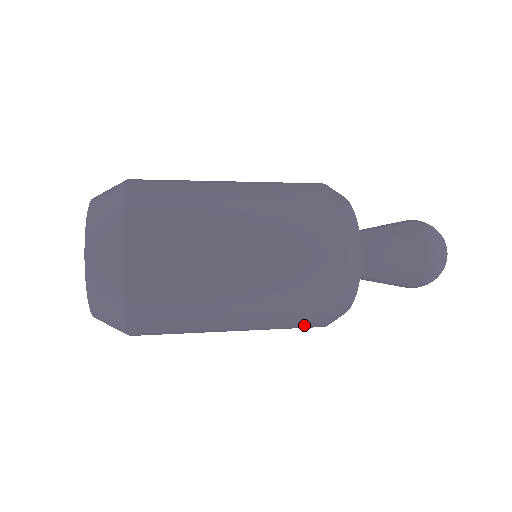
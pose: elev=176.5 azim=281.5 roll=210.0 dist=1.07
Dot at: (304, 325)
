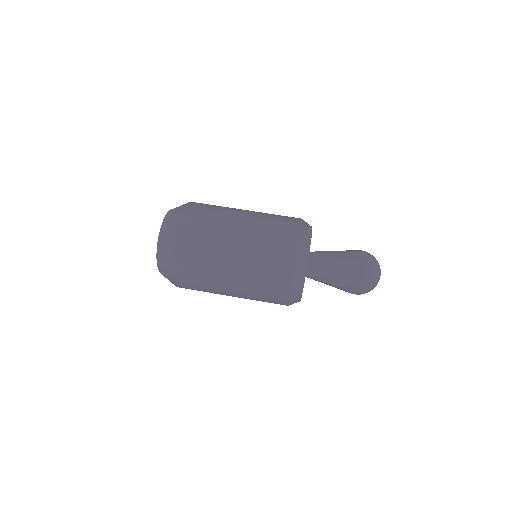
Dot at: occluded
